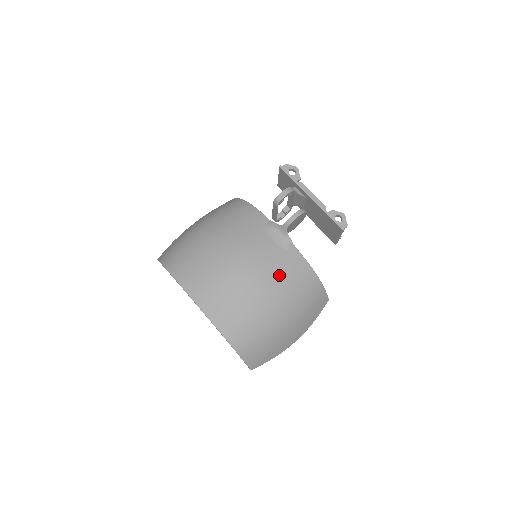
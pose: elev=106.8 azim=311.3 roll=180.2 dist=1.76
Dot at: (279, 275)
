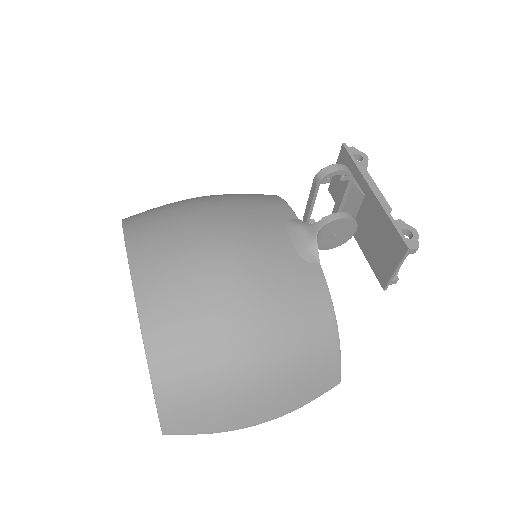
Dot at: (277, 288)
